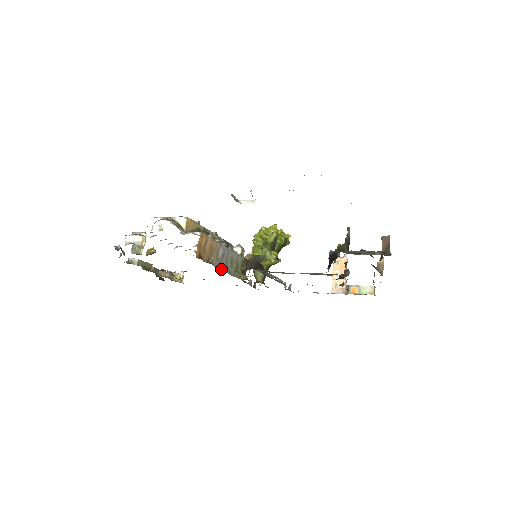
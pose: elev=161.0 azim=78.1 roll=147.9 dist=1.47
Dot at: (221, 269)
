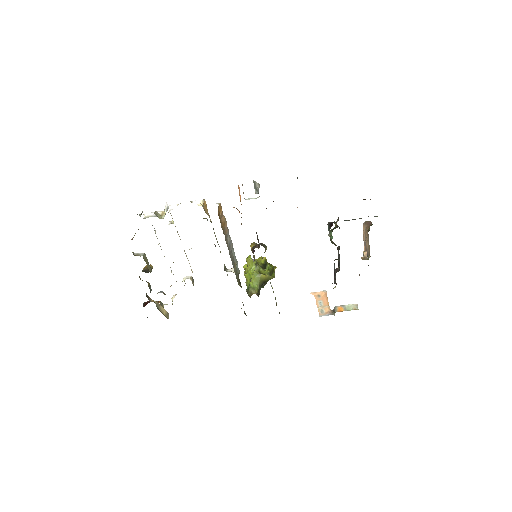
Dot at: (229, 254)
